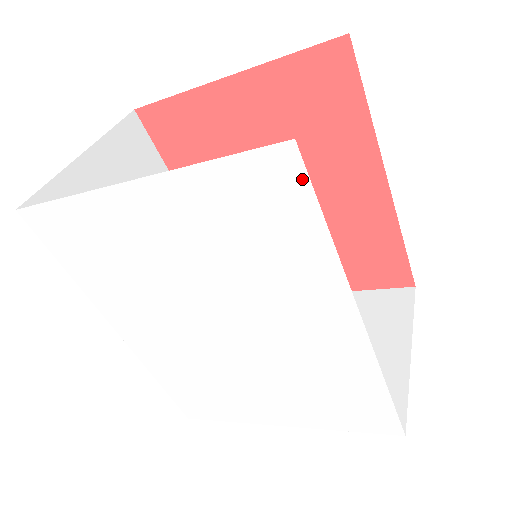
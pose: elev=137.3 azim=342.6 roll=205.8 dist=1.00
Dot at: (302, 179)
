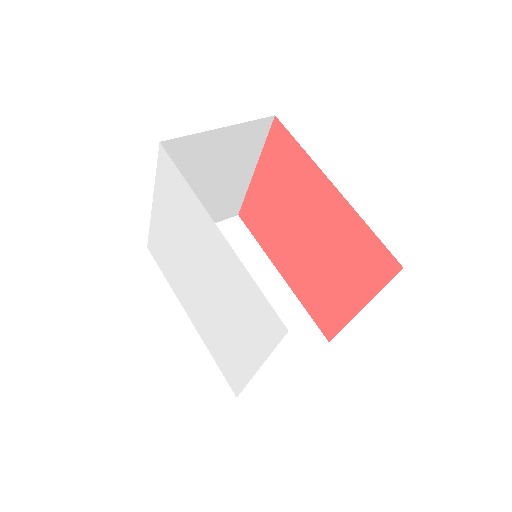
Dot at: (168, 158)
